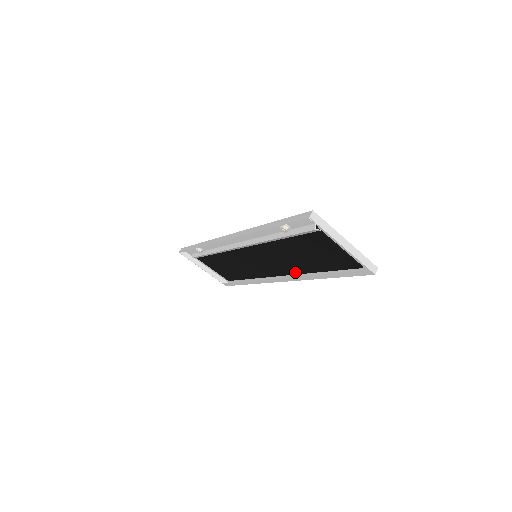
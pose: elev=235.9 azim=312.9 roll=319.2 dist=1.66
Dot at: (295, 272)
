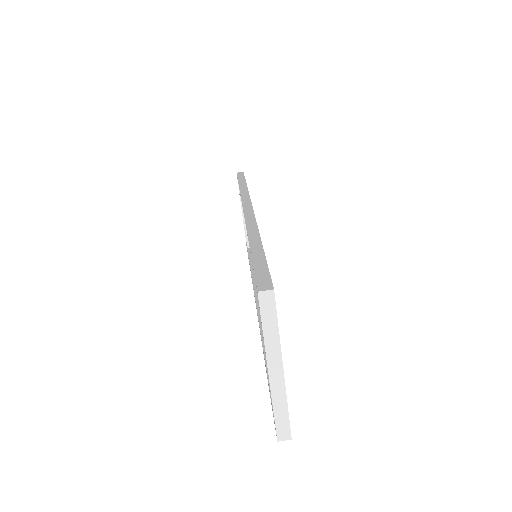
Dot at: occluded
